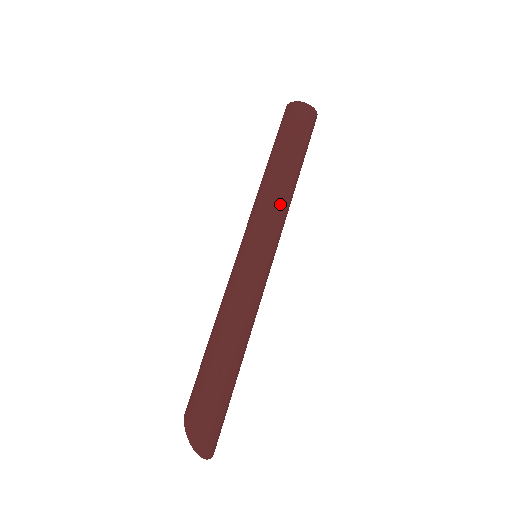
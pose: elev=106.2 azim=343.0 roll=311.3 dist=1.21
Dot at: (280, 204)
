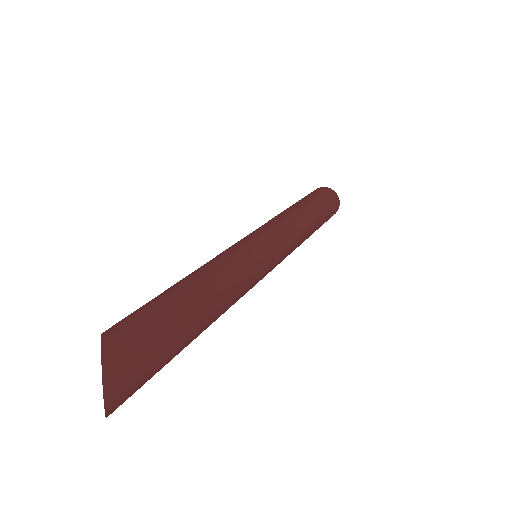
Dot at: (300, 233)
